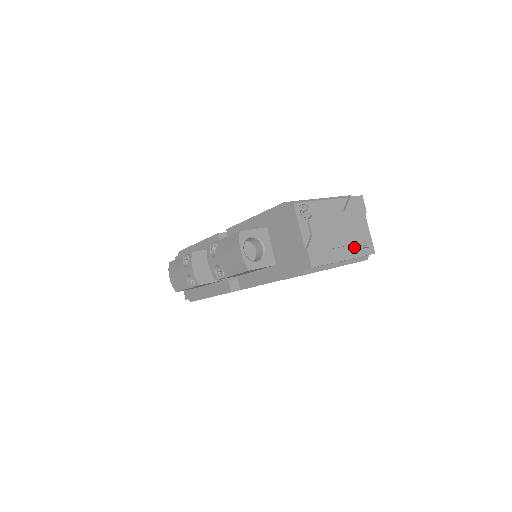
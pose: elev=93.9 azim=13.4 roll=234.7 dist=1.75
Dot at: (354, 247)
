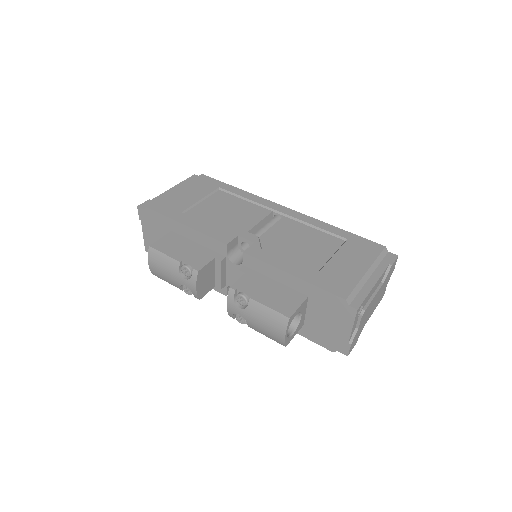
Dot at: occluded
